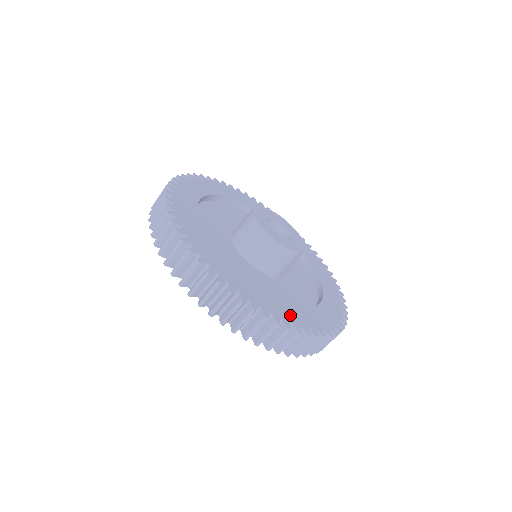
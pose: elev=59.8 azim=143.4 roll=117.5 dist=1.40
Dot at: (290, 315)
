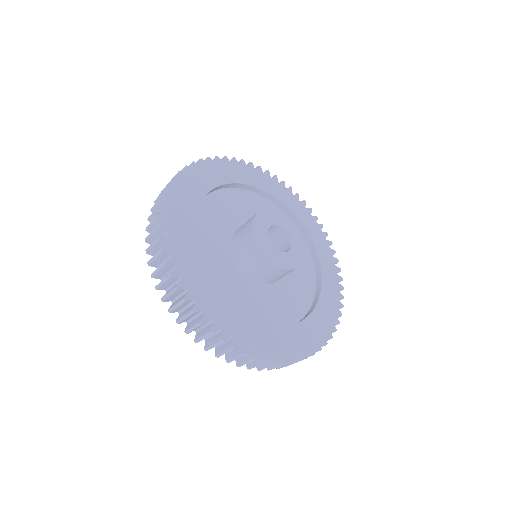
Dot at: (205, 297)
